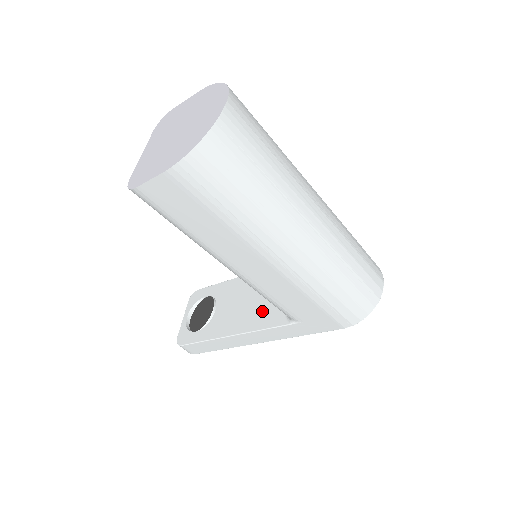
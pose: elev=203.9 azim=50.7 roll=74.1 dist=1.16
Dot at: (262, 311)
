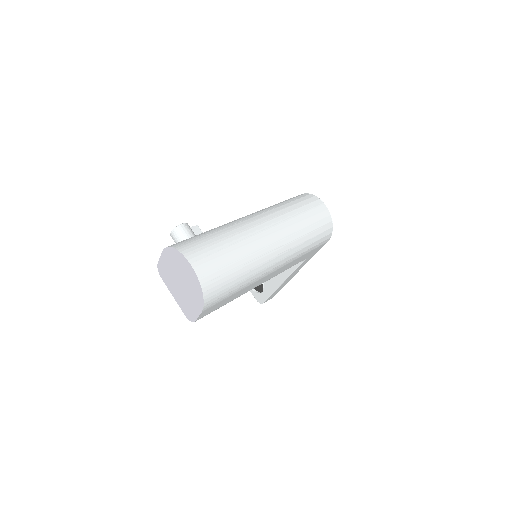
Dot at: occluded
